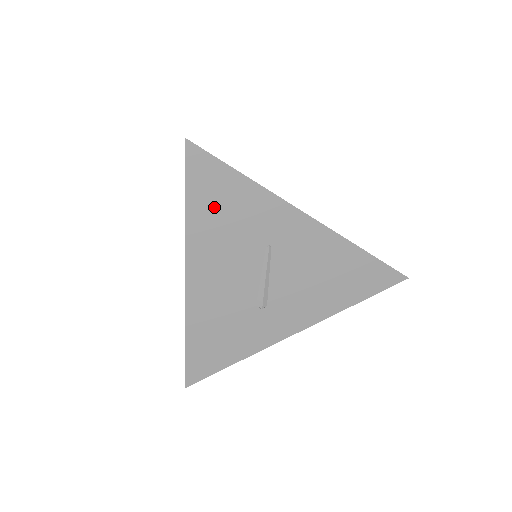
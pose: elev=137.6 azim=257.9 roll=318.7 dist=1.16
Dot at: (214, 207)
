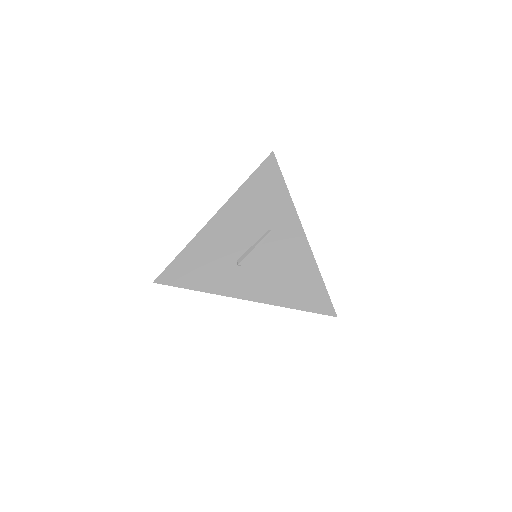
Dot at: (260, 190)
